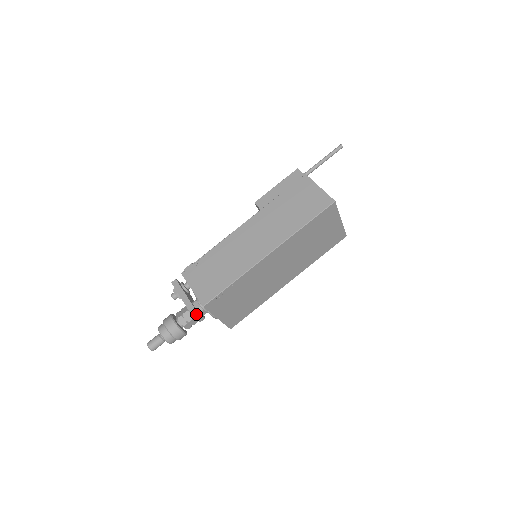
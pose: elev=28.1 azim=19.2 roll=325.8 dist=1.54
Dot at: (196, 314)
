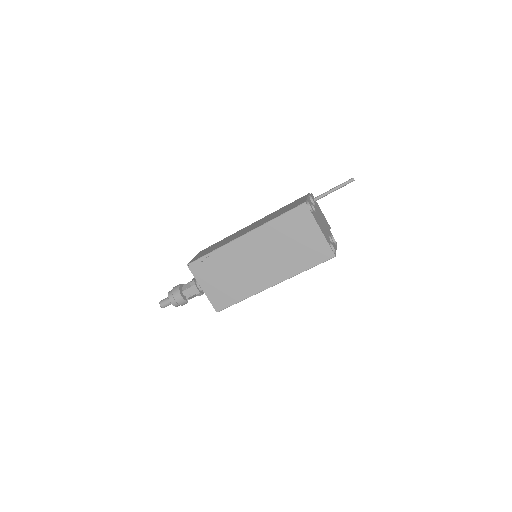
Dot at: (193, 283)
